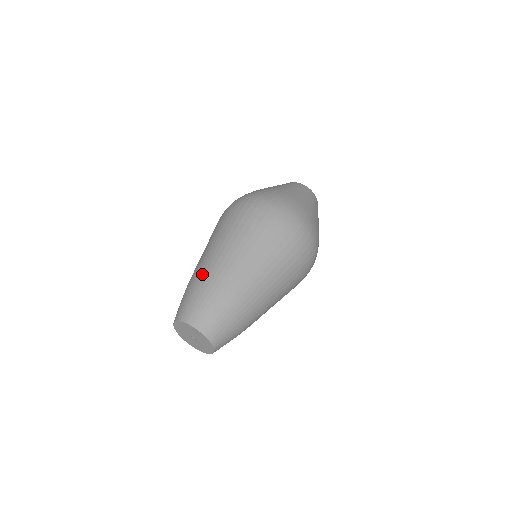
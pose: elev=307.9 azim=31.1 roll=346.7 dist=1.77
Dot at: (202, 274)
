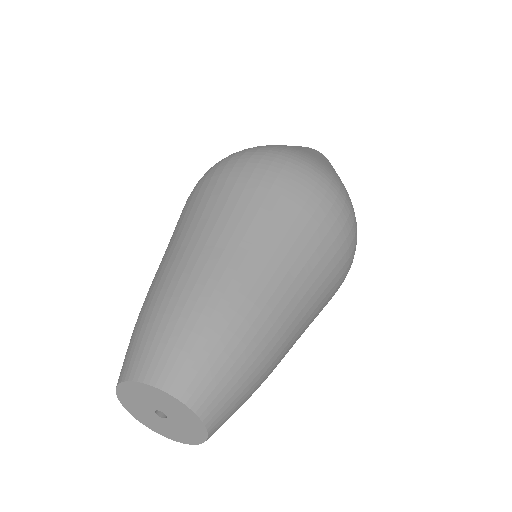
Dot at: (153, 287)
